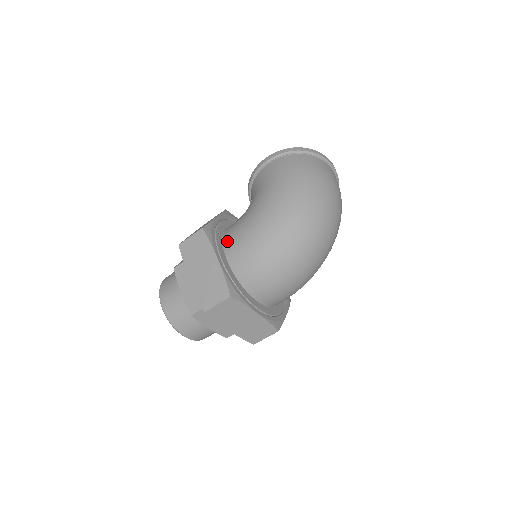
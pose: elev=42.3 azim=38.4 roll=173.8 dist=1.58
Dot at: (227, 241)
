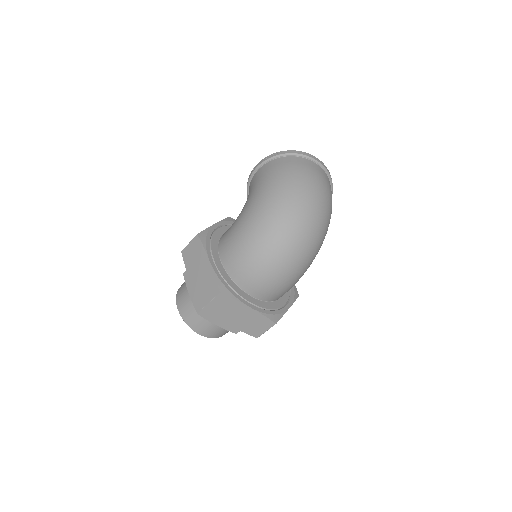
Dot at: (221, 244)
